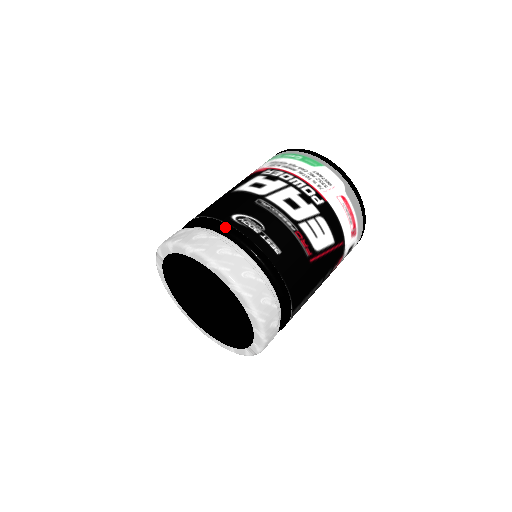
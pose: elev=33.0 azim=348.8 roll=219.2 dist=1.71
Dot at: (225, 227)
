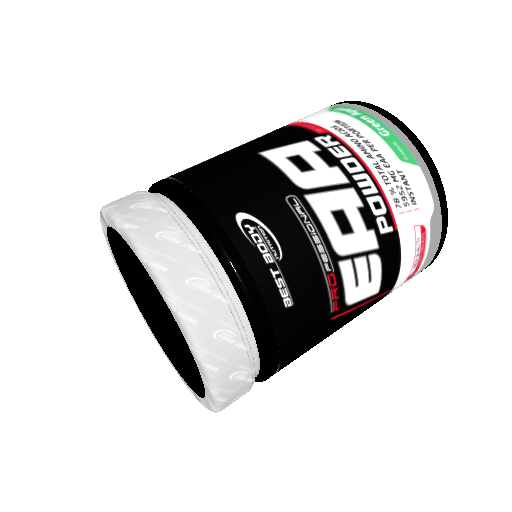
Dot at: (217, 233)
